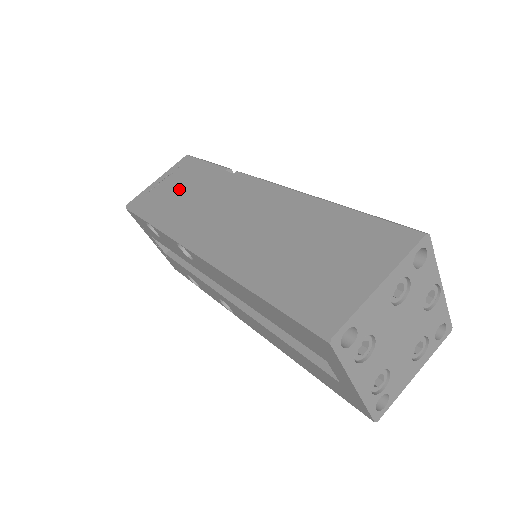
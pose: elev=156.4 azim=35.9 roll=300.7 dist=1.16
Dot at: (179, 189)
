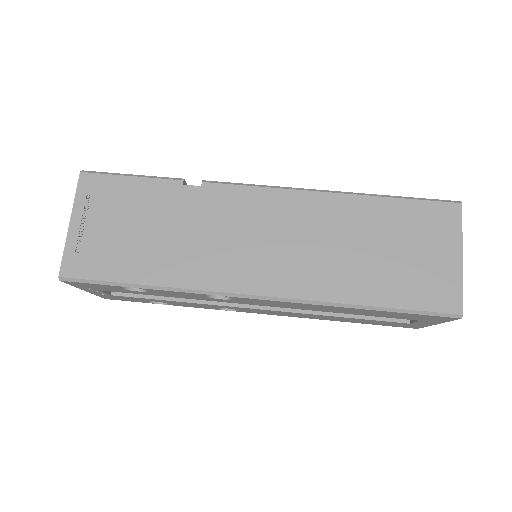
Dot at: (134, 228)
